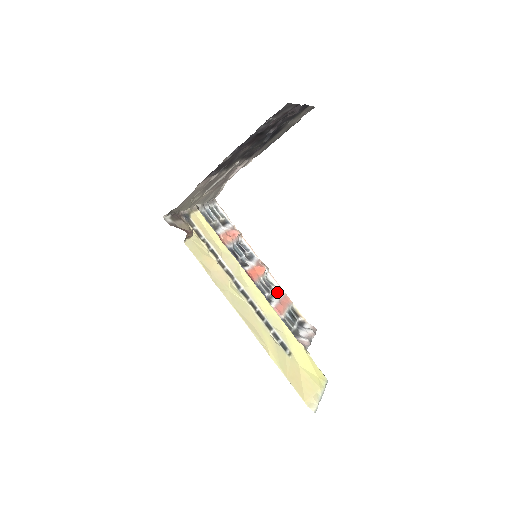
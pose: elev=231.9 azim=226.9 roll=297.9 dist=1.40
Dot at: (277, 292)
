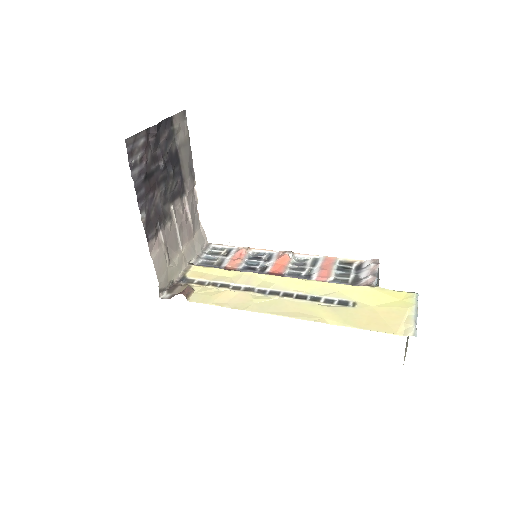
Dot at: (314, 263)
